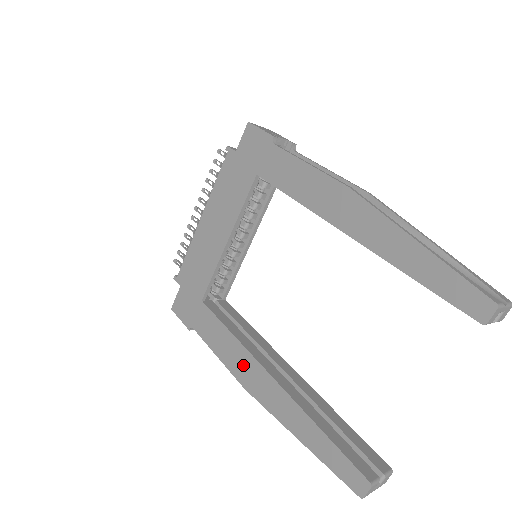
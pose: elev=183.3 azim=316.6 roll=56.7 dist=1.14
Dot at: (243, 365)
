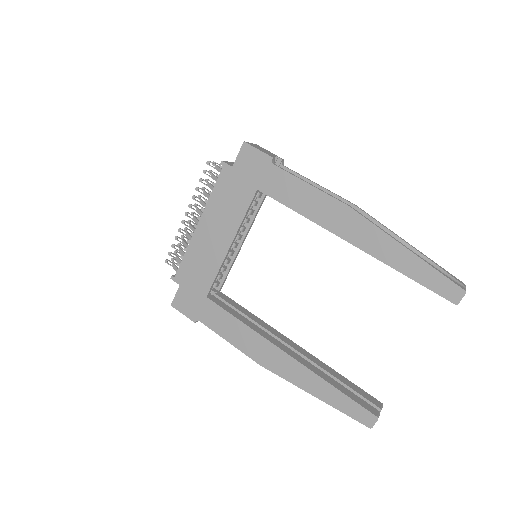
Dot at: (257, 347)
